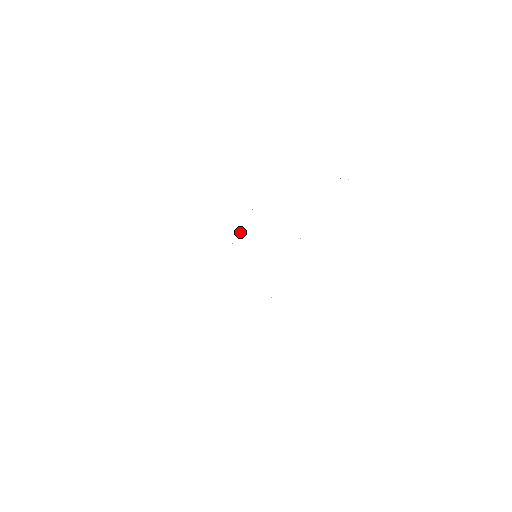
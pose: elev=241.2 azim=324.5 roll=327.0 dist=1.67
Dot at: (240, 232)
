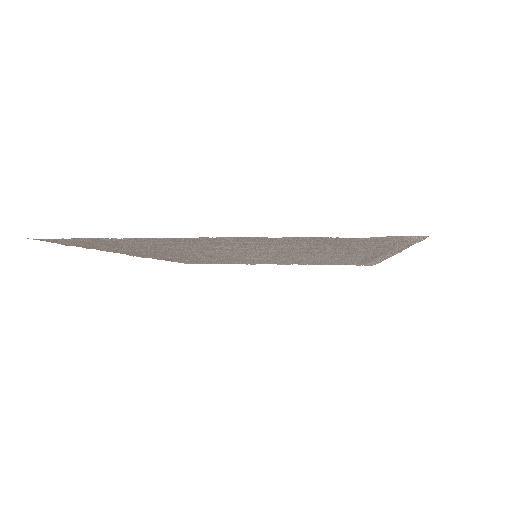
Dot at: (187, 260)
